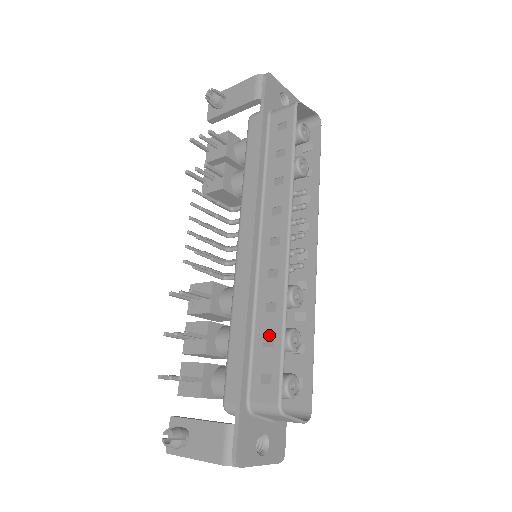
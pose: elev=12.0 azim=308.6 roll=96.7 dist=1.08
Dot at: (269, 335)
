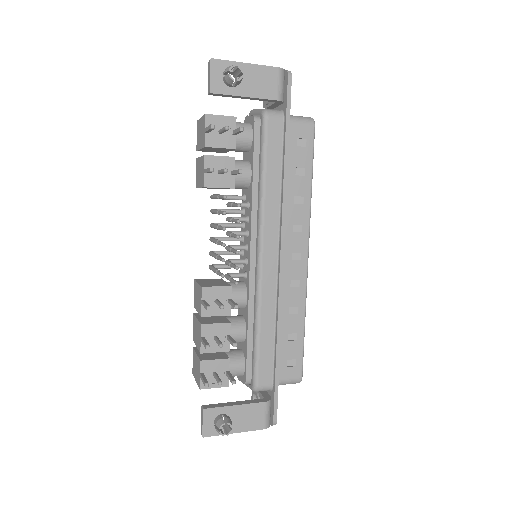
Dot at: (293, 332)
